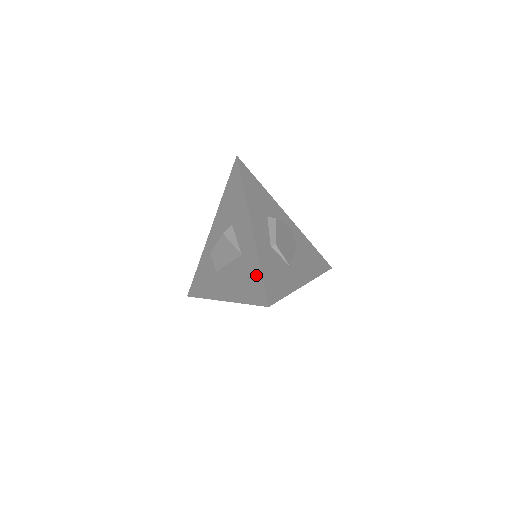
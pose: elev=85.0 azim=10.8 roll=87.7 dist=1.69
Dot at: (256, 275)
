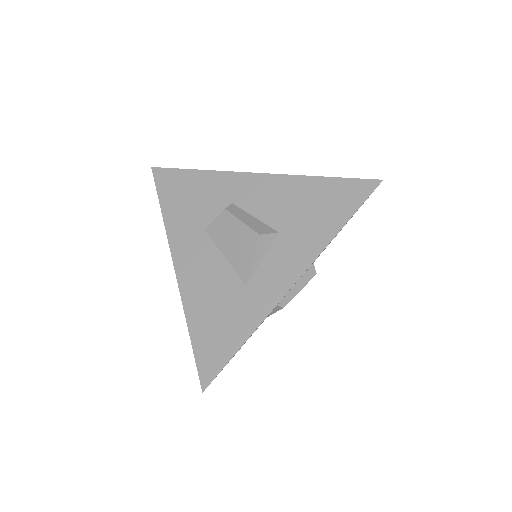
Dot at: (231, 341)
